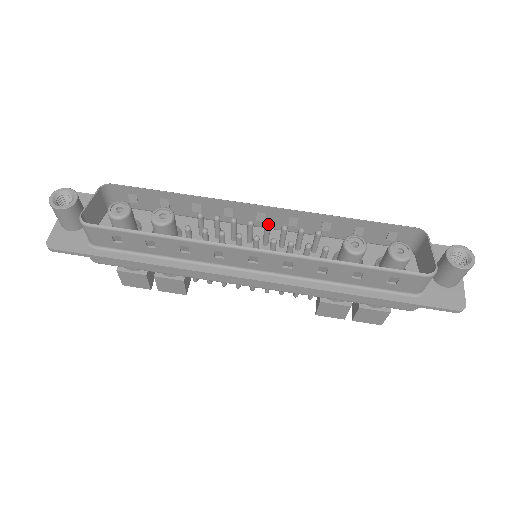
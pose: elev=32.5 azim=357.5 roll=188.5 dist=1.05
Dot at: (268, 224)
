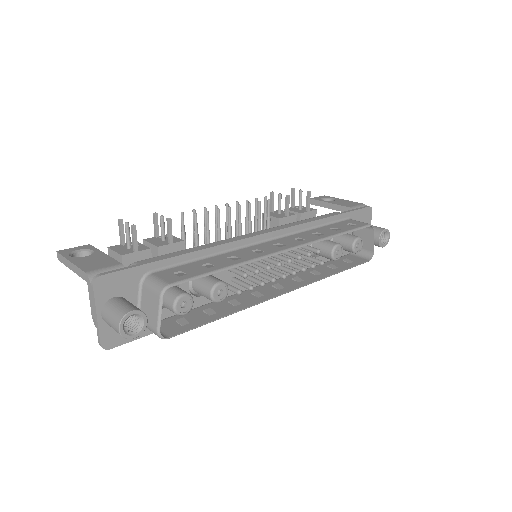
Dot at: occluded
